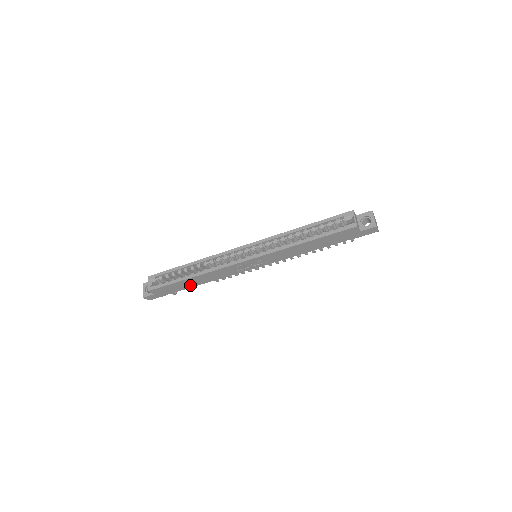
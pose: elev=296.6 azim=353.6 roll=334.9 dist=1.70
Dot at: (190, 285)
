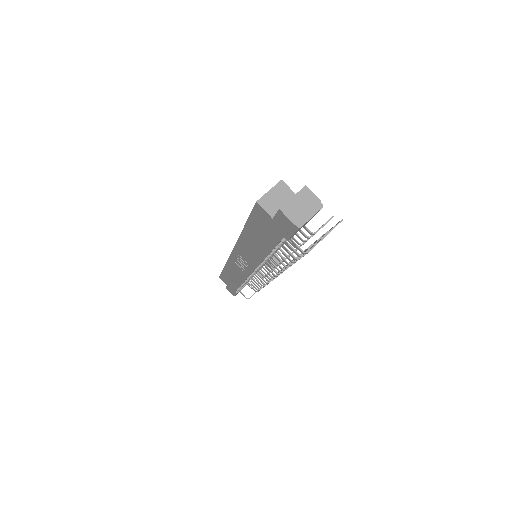
Dot at: (235, 282)
